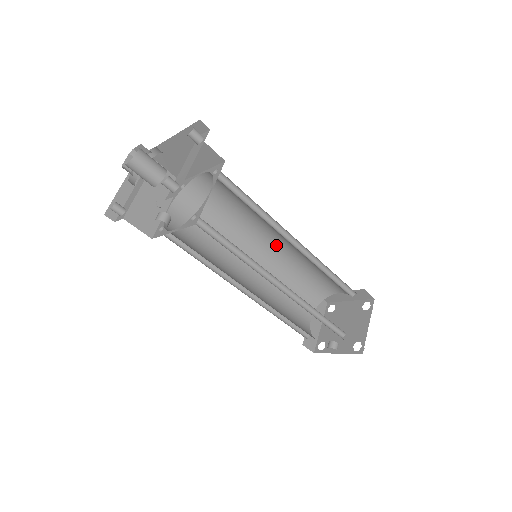
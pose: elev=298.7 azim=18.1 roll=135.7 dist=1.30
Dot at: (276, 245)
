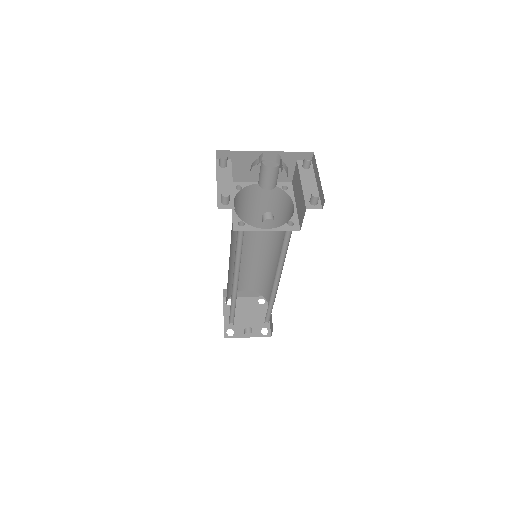
Dot at: (246, 248)
